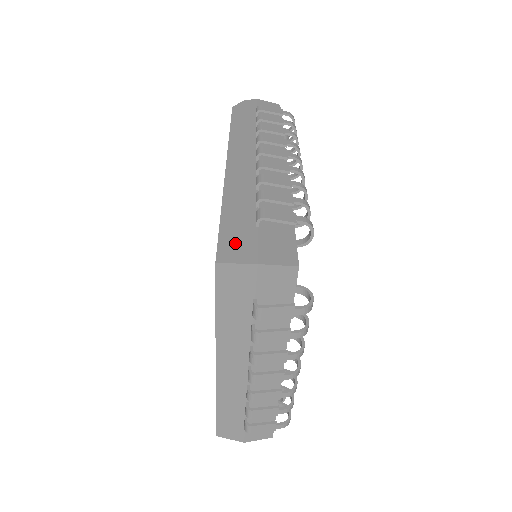
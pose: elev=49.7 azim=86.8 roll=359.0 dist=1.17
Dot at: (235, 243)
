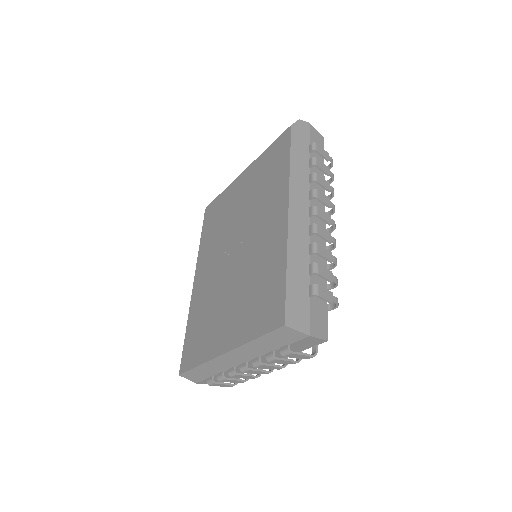
Dot at: (296, 309)
